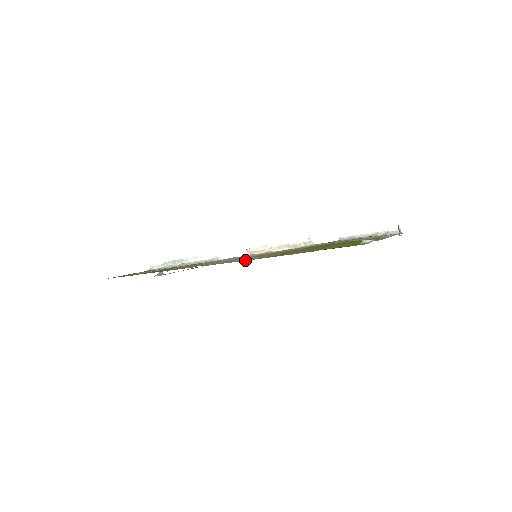
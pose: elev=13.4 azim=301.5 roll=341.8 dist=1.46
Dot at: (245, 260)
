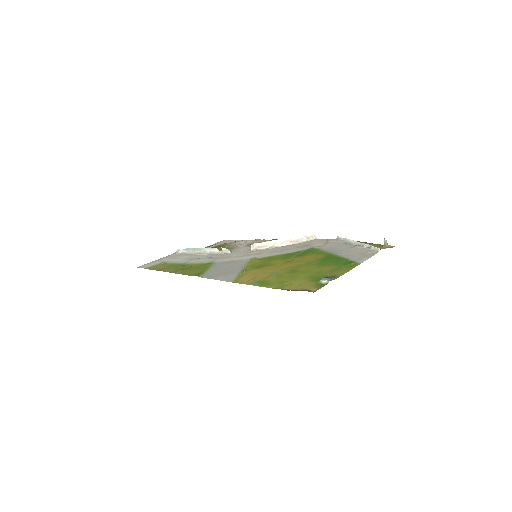
Dot at: (230, 280)
